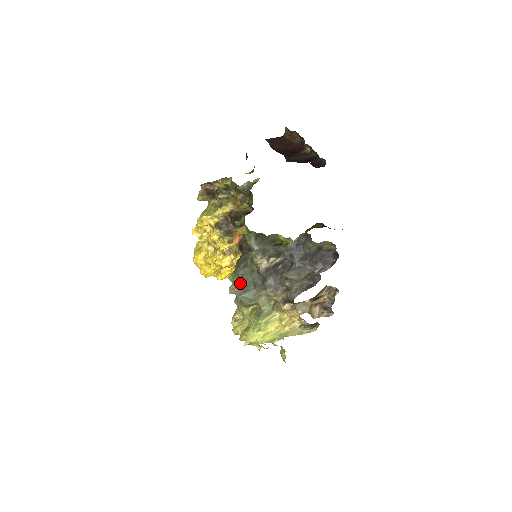
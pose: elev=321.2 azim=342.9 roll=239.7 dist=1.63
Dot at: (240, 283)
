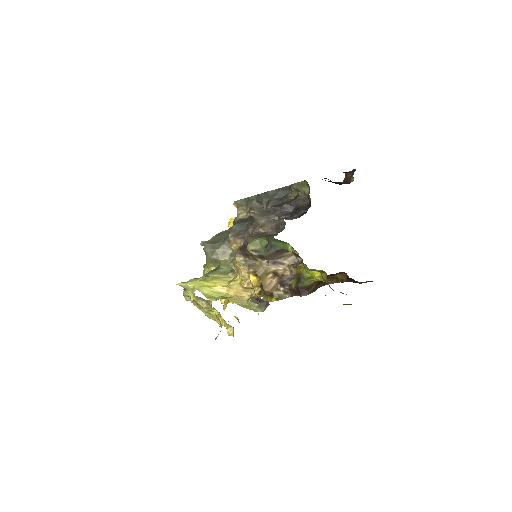
Dot at: (215, 238)
